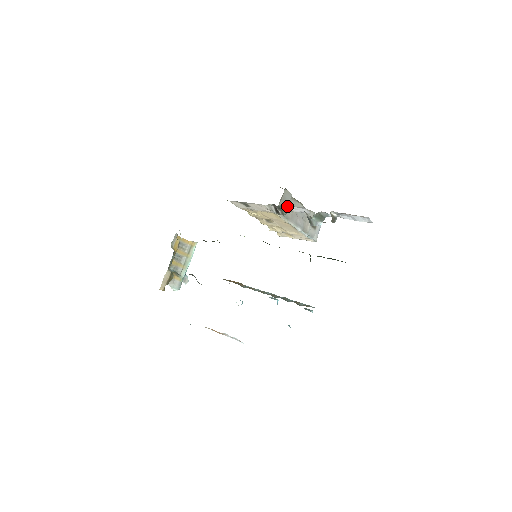
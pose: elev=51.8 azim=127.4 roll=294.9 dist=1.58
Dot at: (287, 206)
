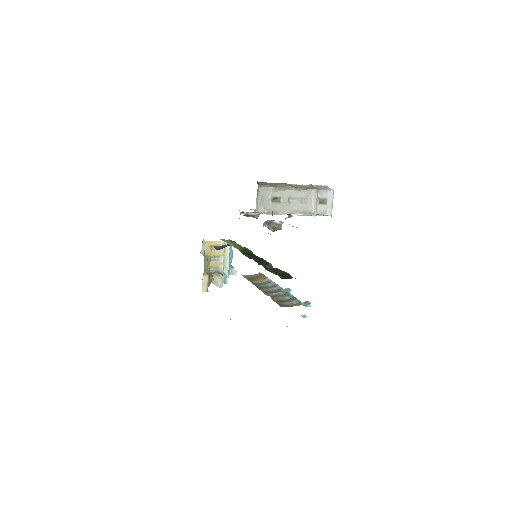
Dot at: (253, 212)
